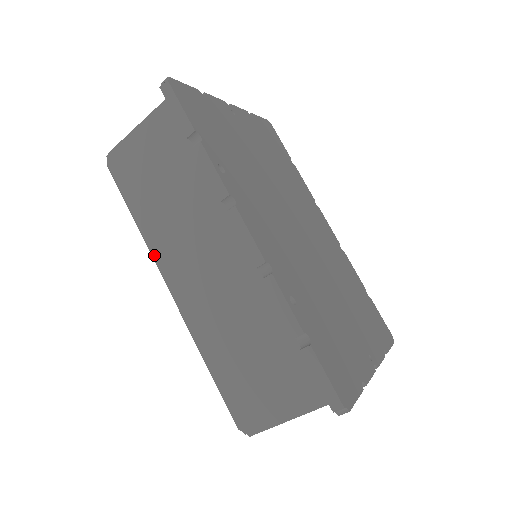
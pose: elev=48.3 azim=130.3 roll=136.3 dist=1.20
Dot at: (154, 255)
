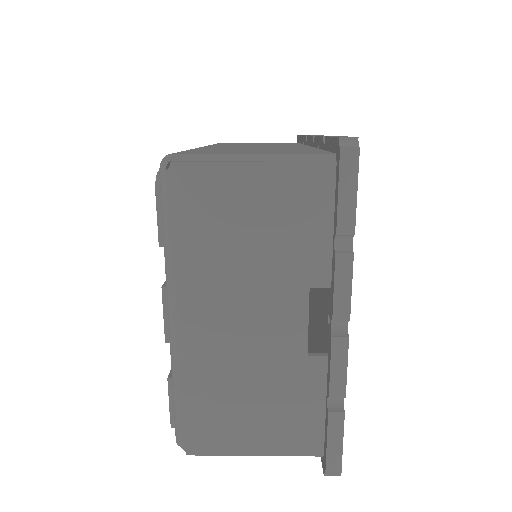
Dot at: occluded
